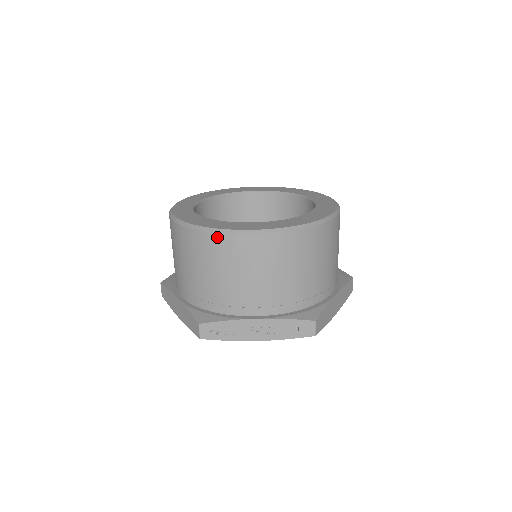
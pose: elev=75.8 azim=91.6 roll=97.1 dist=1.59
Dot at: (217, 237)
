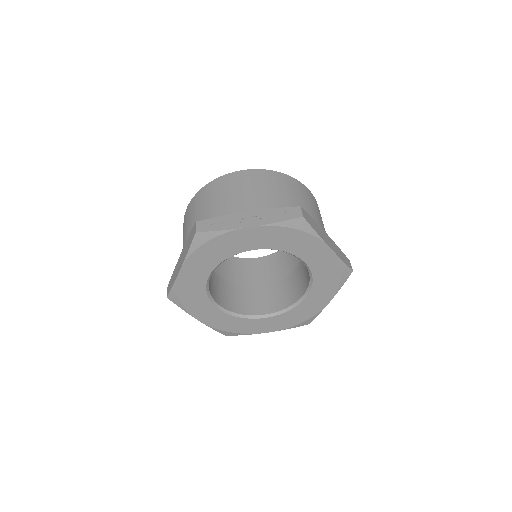
Dot at: (216, 181)
